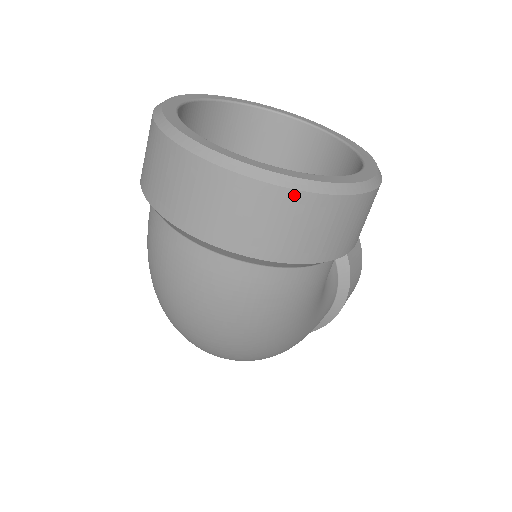
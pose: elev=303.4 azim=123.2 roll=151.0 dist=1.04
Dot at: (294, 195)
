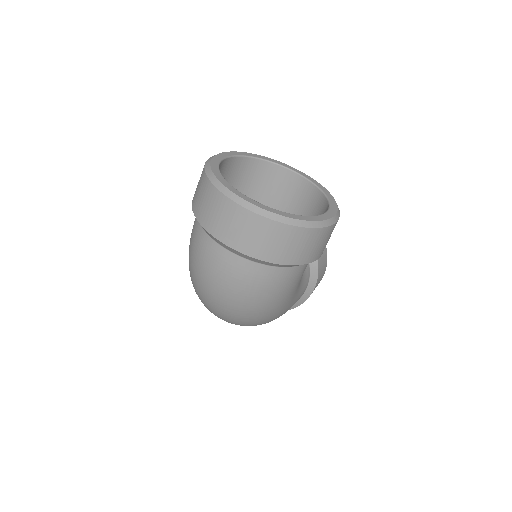
Dot at: (289, 228)
